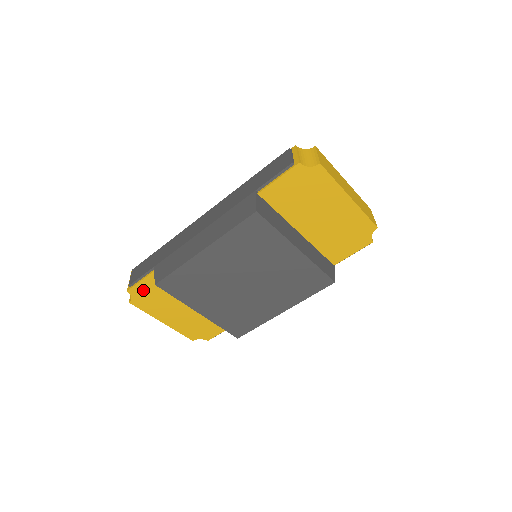
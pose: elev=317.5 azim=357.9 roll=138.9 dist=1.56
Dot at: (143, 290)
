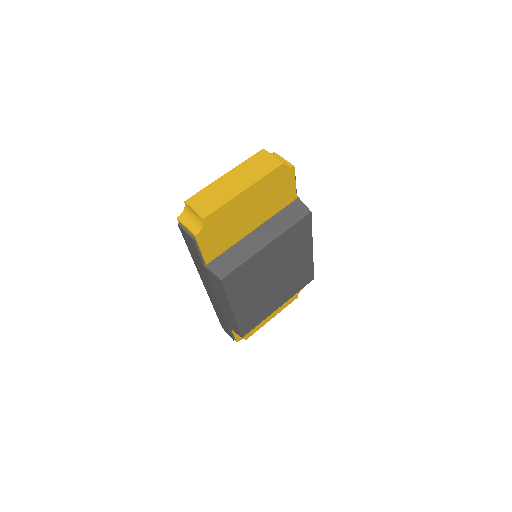
Dot at: occluded
